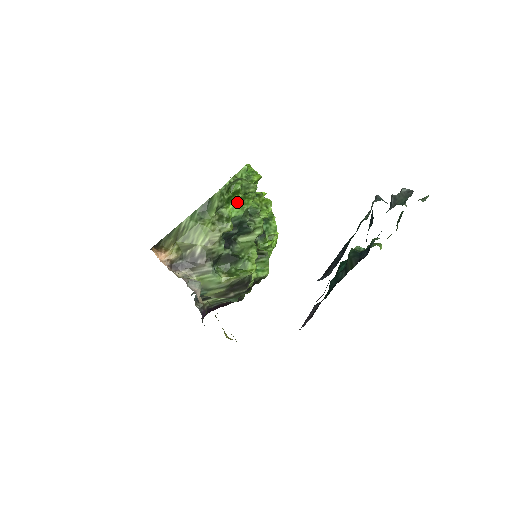
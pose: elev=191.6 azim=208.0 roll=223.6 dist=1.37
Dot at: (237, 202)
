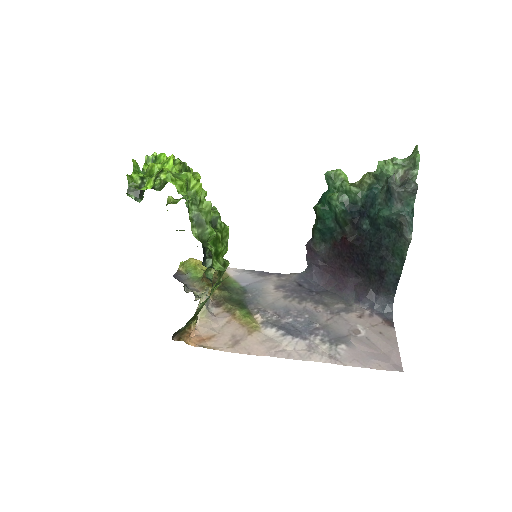
Dot at: (223, 247)
